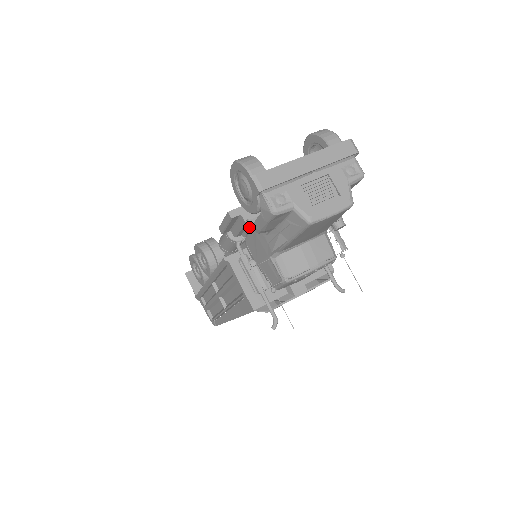
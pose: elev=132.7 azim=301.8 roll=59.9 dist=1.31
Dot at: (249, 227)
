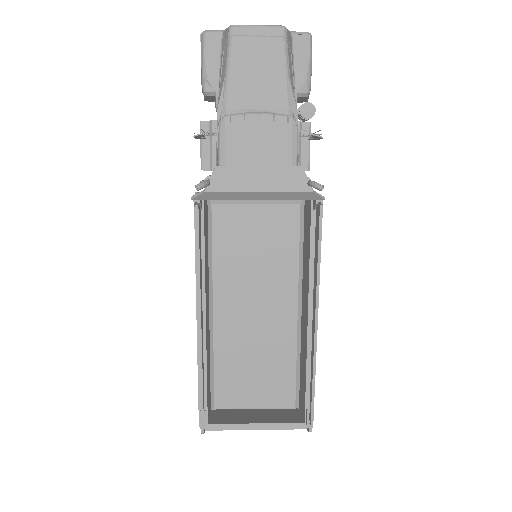
Dot at: occluded
